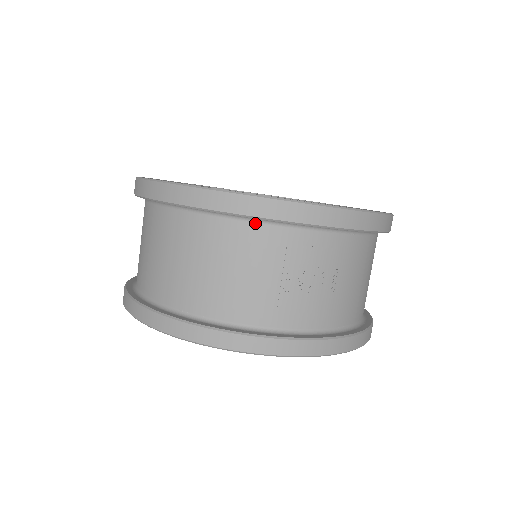
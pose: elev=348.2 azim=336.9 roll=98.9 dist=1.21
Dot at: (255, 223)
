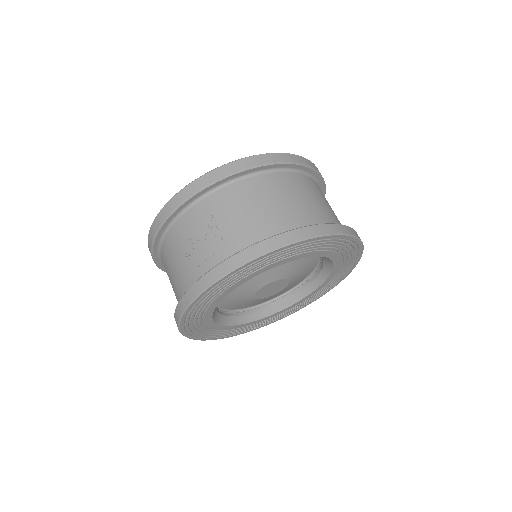
Dot at: (164, 239)
